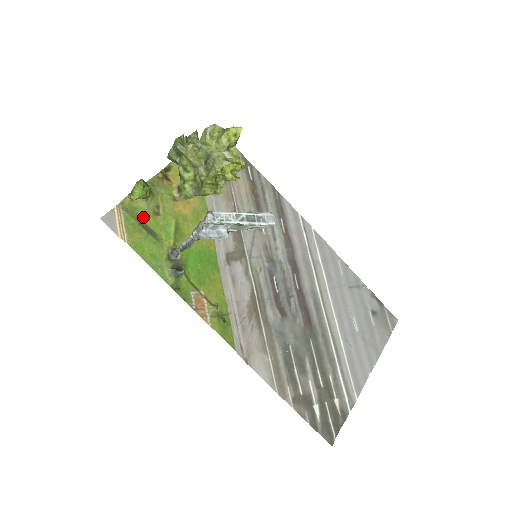
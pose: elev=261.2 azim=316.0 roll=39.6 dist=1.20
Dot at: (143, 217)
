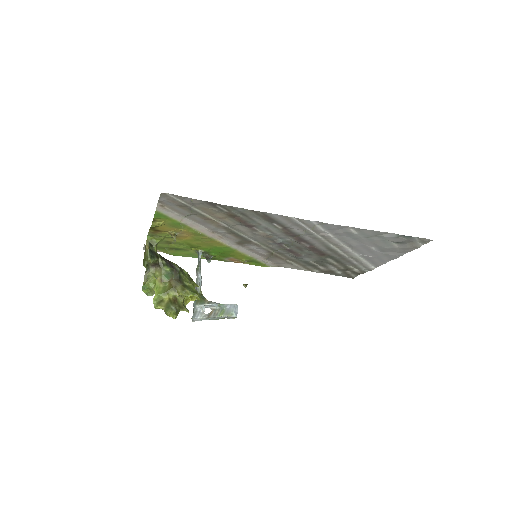
Dot at: (164, 246)
